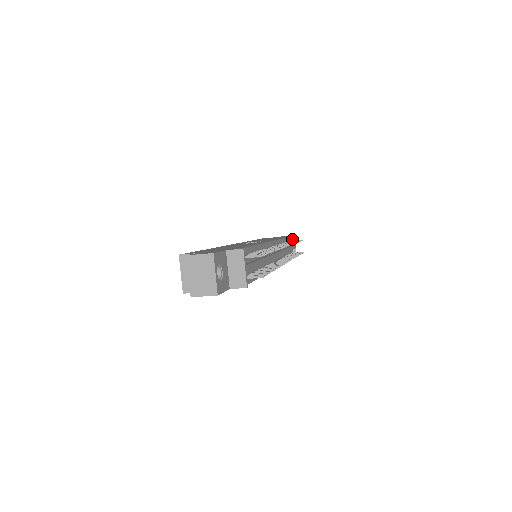
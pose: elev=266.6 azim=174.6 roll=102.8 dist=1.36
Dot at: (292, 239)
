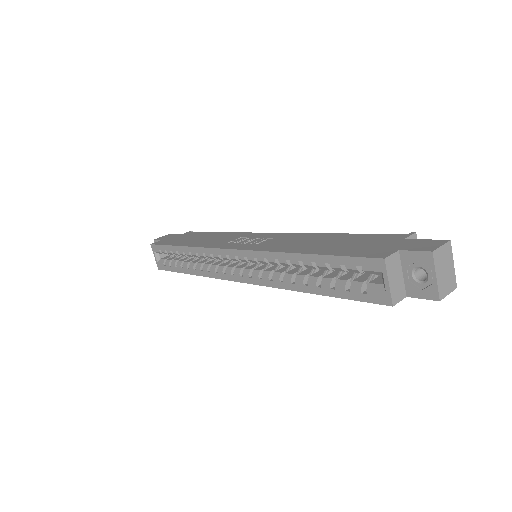
Dot at: occluded
